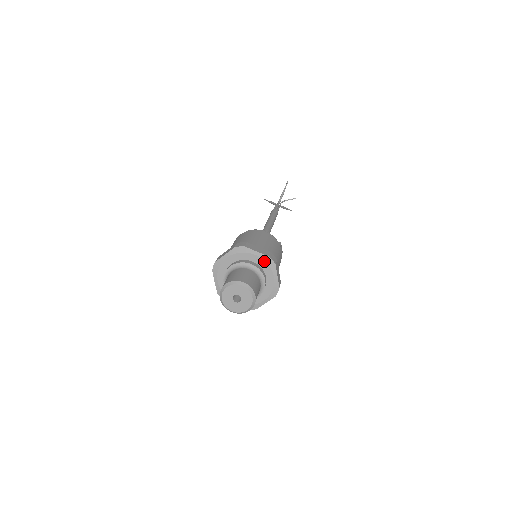
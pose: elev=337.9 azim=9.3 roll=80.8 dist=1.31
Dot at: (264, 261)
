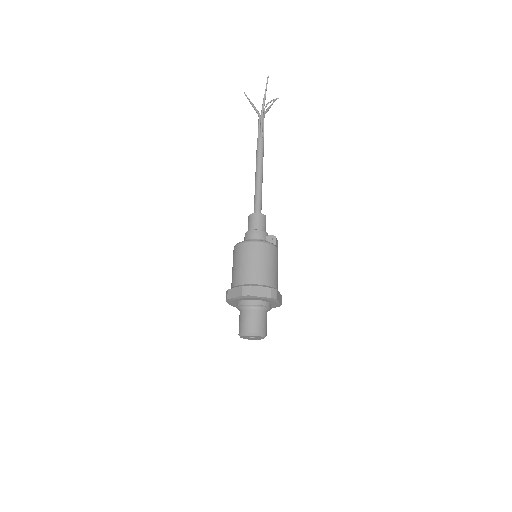
Dot at: (268, 300)
